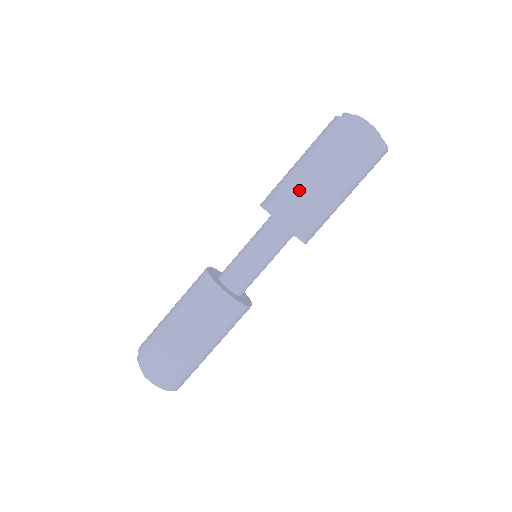
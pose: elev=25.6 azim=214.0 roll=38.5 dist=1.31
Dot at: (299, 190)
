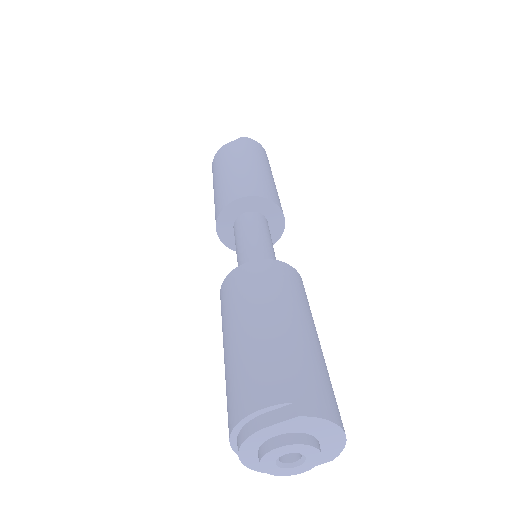
Dot at: (245, 176)
